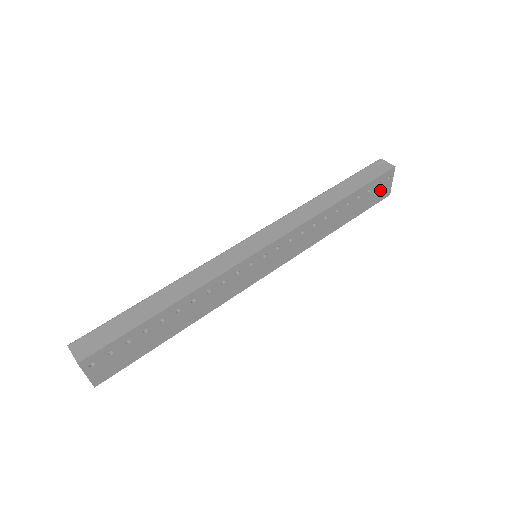
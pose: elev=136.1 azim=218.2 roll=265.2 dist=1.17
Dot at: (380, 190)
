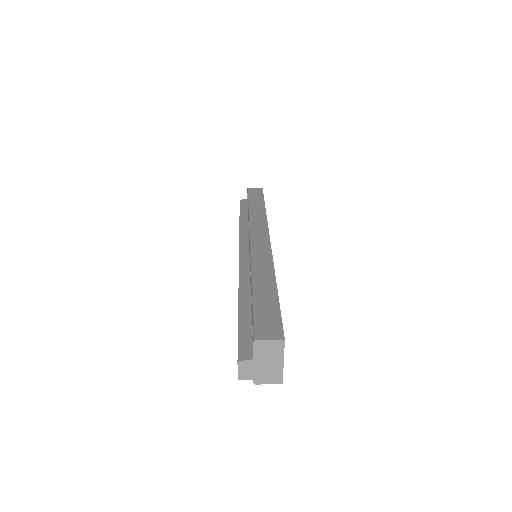
Dot at: occluded
